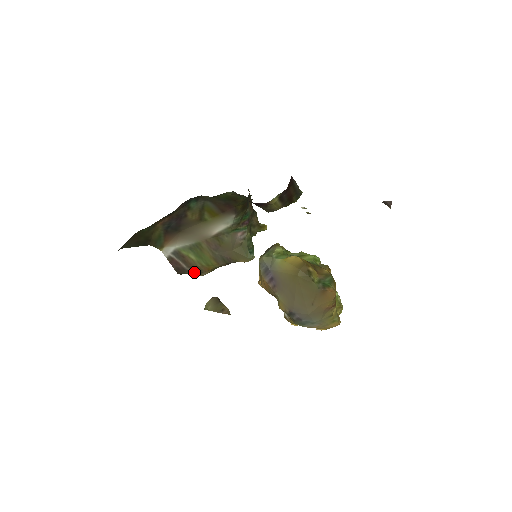
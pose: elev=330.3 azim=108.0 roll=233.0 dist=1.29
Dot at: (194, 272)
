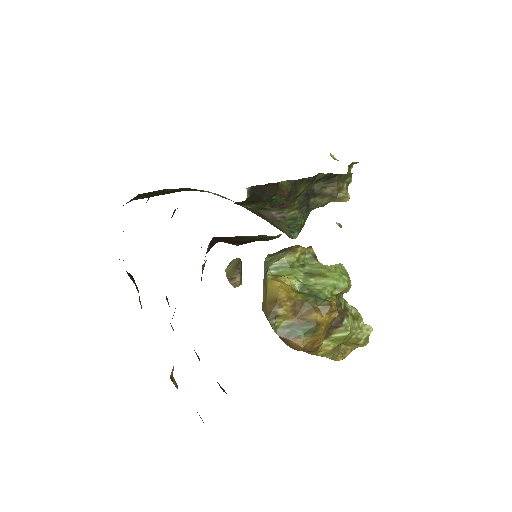
Dot at: occluded
